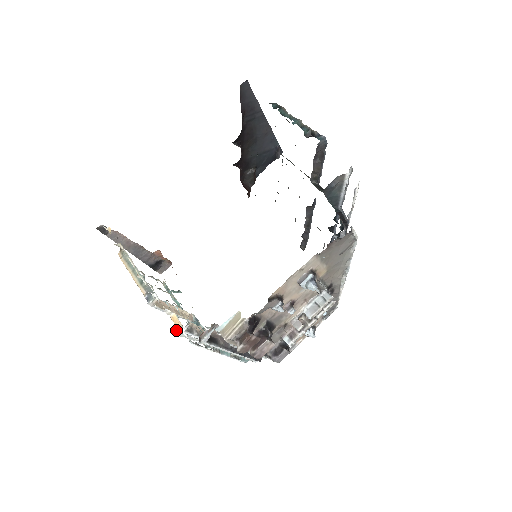
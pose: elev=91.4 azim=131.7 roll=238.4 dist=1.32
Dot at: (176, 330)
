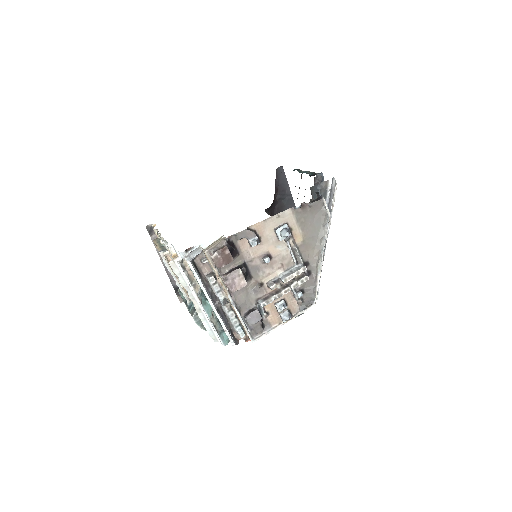
Dot at: (172, 260)
